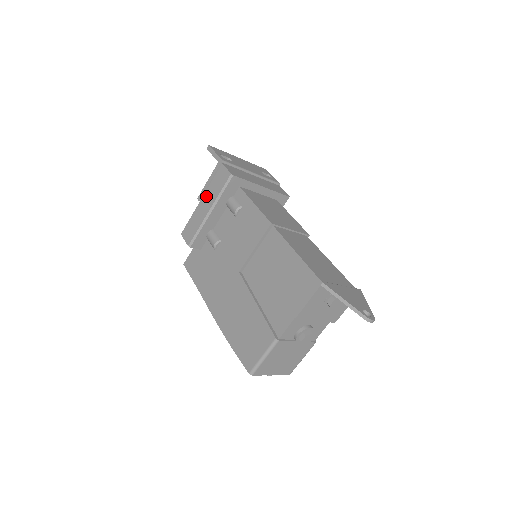
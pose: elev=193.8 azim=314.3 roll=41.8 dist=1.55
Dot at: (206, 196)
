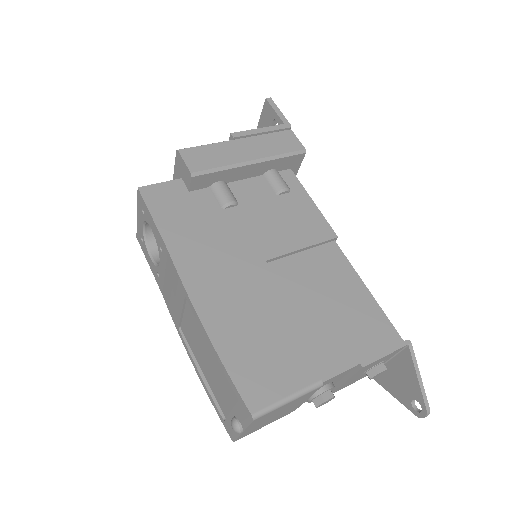
Dot at: (251, 141)
